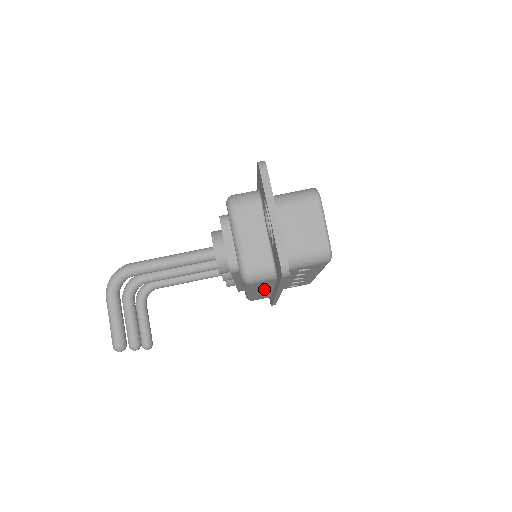
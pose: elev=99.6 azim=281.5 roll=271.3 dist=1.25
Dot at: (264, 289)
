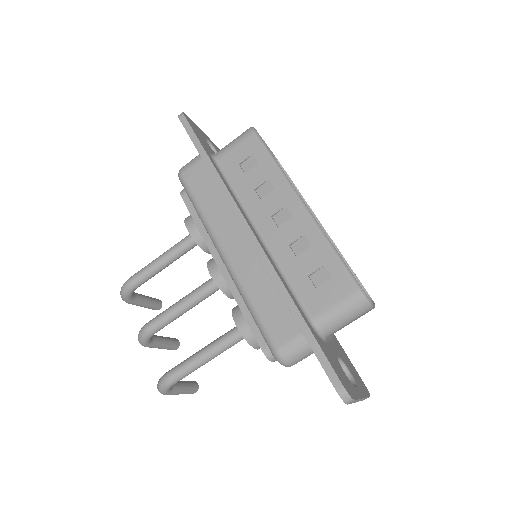
Dot at: occluded
